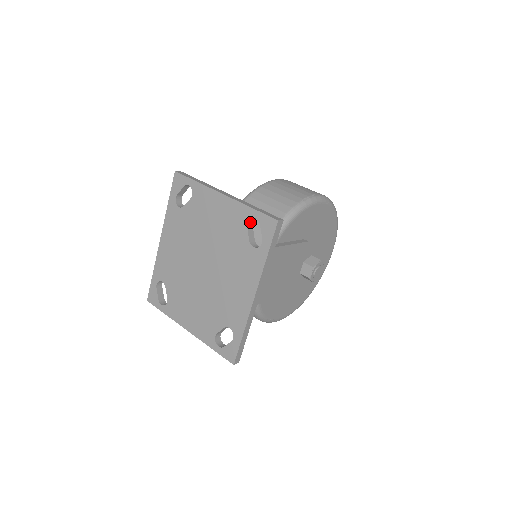
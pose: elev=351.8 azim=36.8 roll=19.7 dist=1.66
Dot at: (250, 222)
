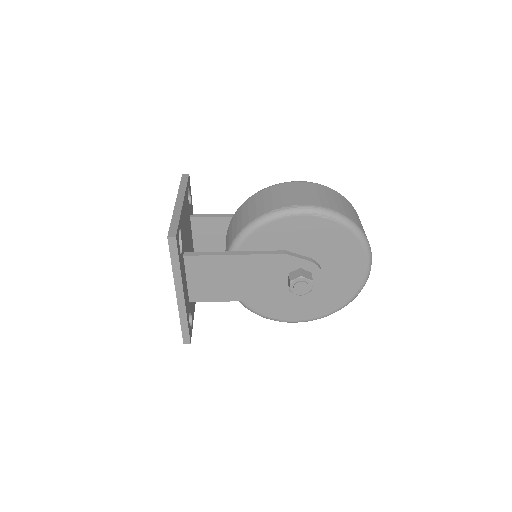
Dot at: occluded
